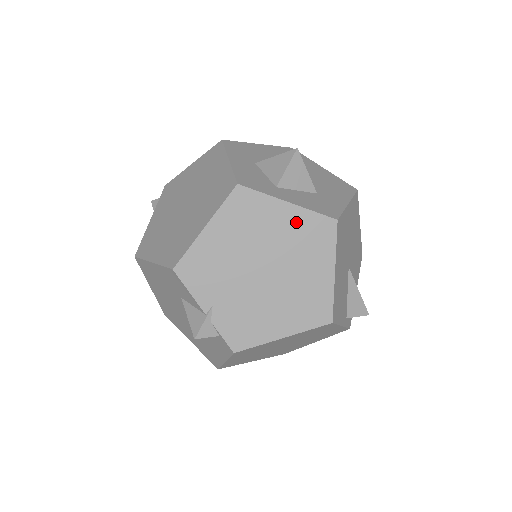
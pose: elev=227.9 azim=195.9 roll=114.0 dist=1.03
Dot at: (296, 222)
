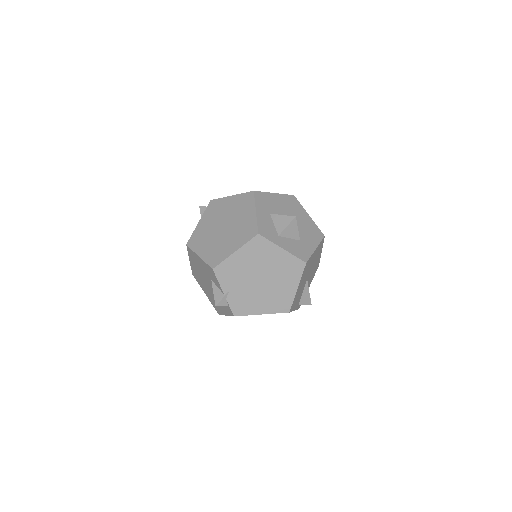
Dot at: (284, 259)
